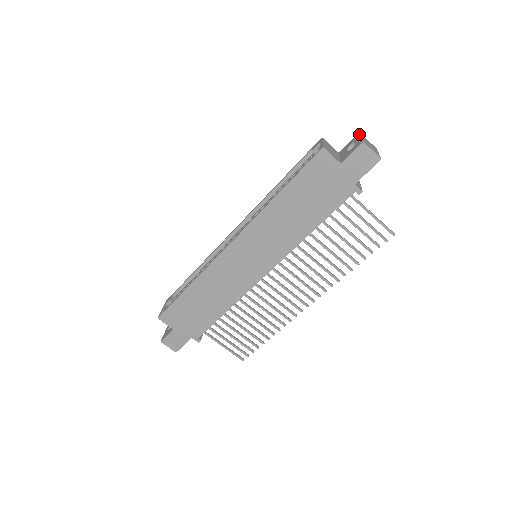
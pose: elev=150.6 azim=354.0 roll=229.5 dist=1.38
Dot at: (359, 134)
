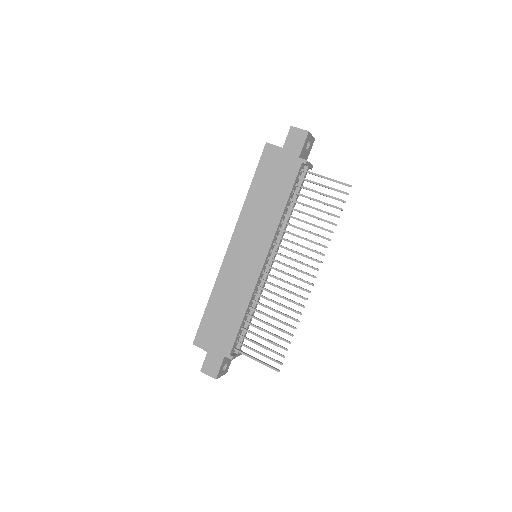
Dot at: occluded
